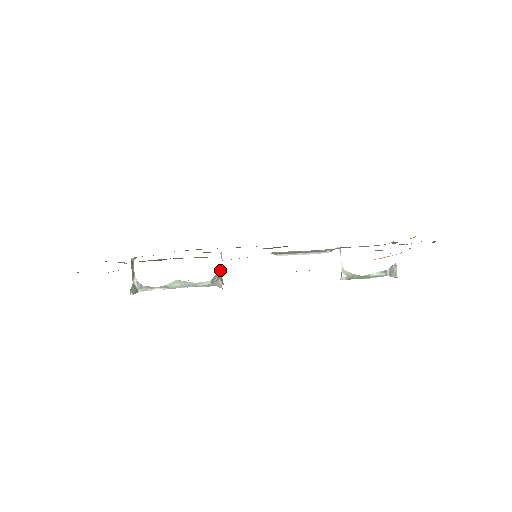
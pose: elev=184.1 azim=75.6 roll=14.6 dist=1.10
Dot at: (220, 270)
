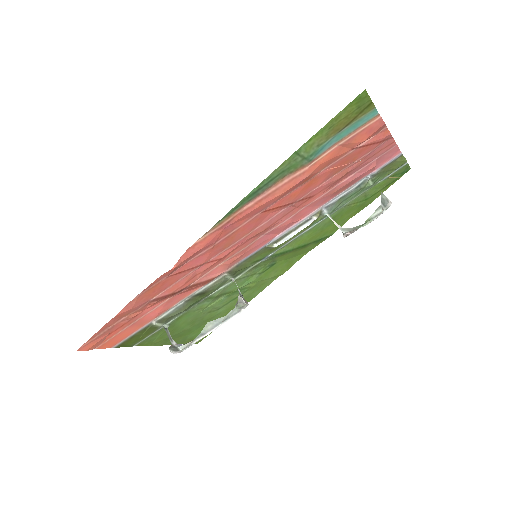
Dot at: (240, 294)
